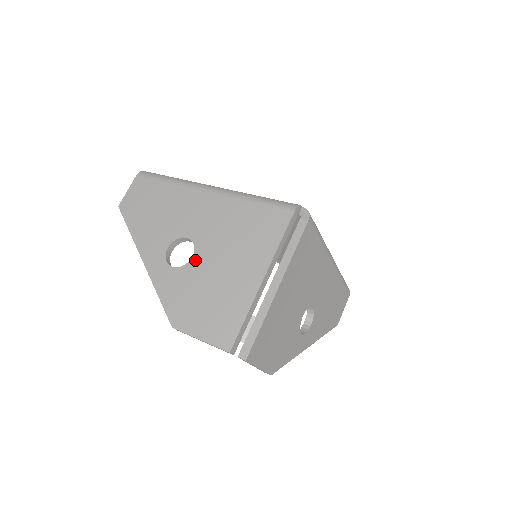
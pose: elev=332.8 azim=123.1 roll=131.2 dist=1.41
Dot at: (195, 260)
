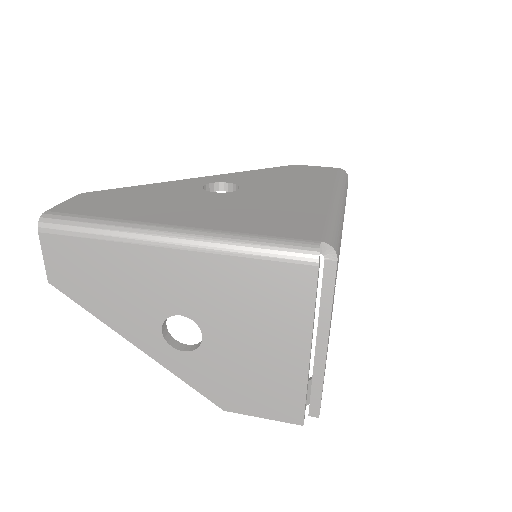
Dot at: (209, 341)
